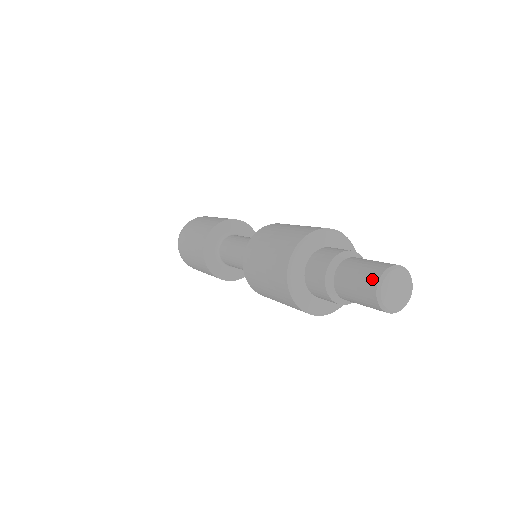
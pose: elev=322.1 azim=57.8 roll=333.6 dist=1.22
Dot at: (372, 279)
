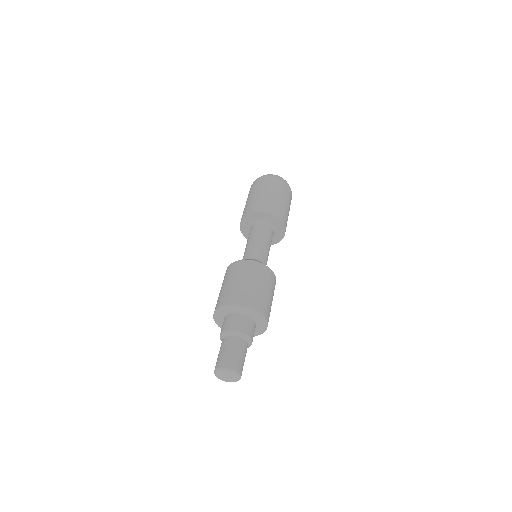
Dot at: (219, 364)
